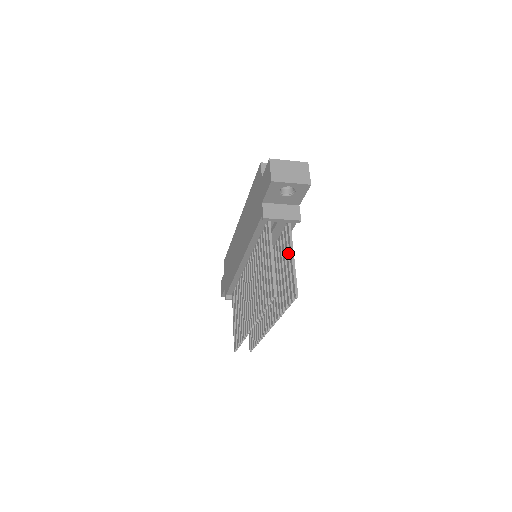
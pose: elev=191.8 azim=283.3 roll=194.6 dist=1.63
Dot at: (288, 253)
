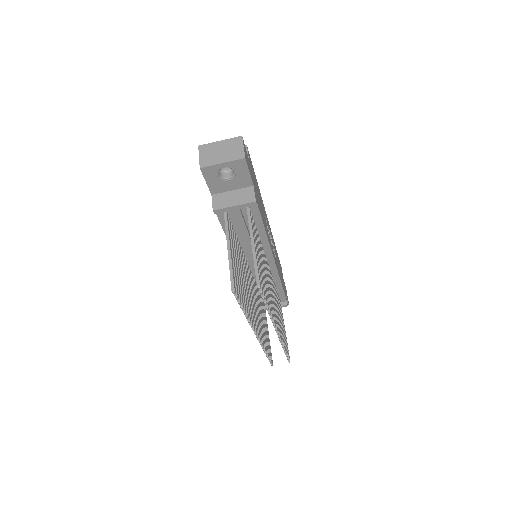
Dot at: occluded
